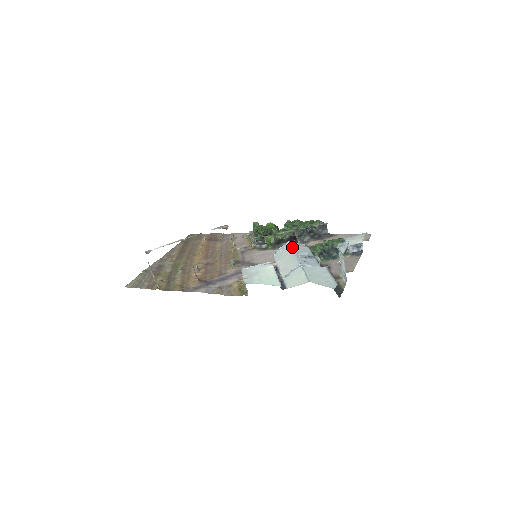
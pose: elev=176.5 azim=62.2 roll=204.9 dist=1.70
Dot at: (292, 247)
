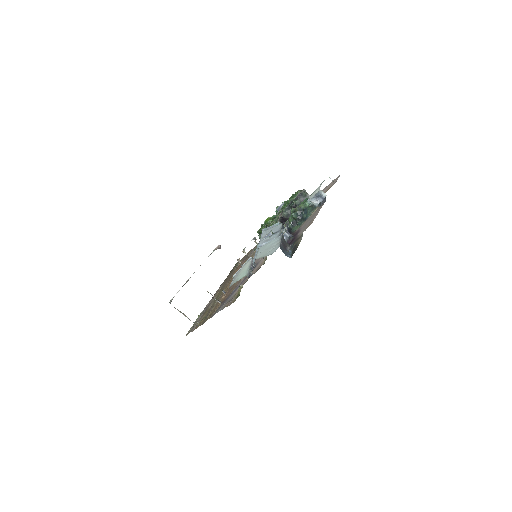
Dot at: (264, 233)
